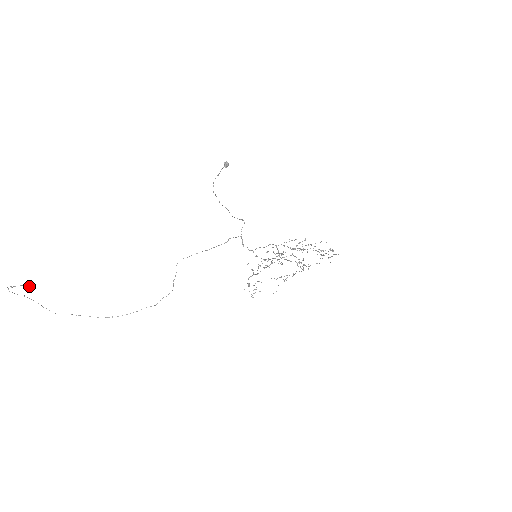
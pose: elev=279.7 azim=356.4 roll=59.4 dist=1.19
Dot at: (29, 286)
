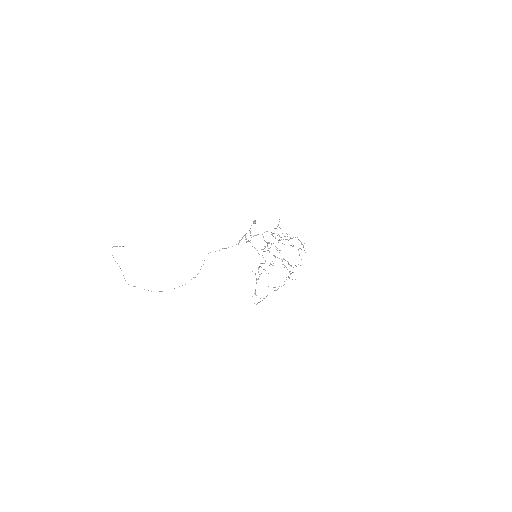
Dot at: (122, 246)
